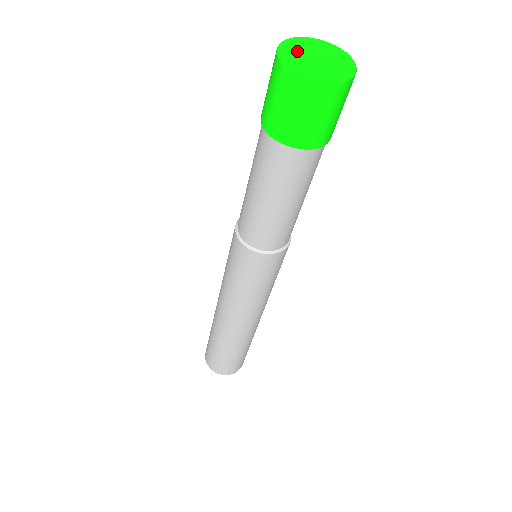
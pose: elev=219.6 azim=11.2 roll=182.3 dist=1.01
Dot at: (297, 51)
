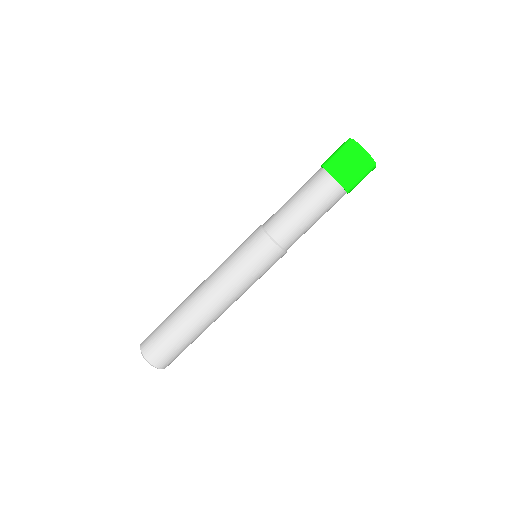
Dot at: occluded
